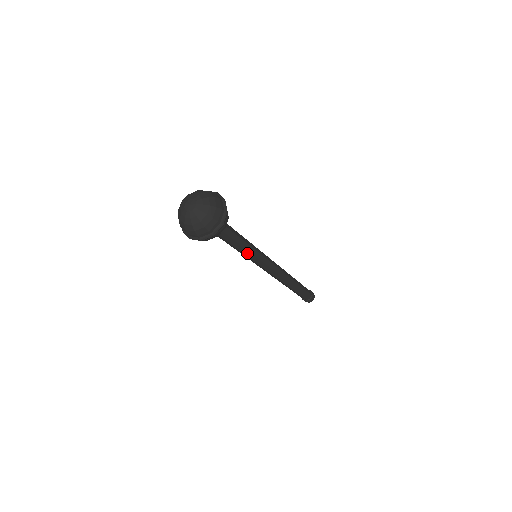
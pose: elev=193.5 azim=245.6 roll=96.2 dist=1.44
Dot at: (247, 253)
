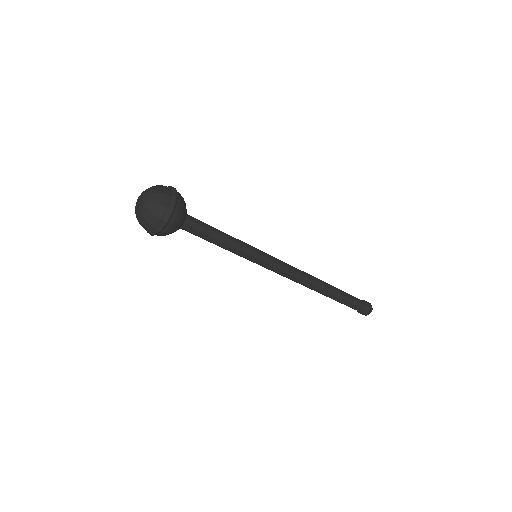
Dot at: (233, 252)
